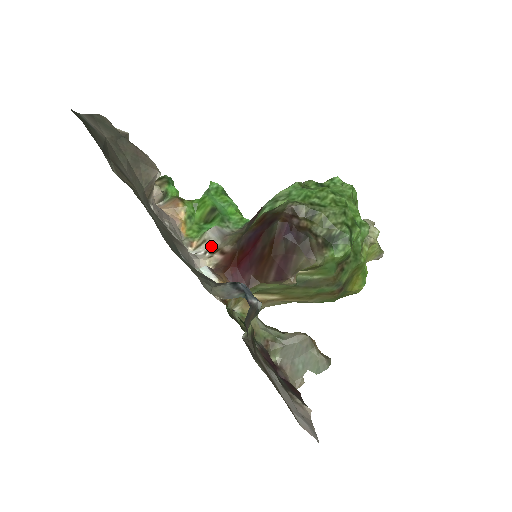
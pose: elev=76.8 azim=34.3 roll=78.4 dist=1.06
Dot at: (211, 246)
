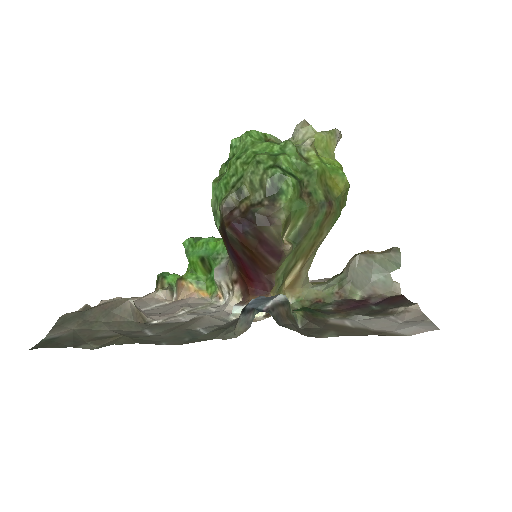
Dot at: (226, 285)
